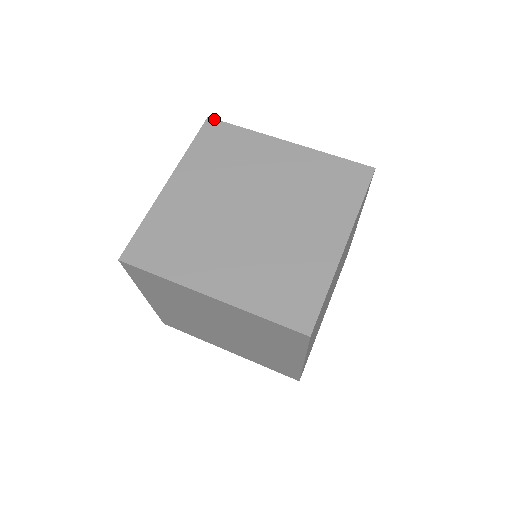
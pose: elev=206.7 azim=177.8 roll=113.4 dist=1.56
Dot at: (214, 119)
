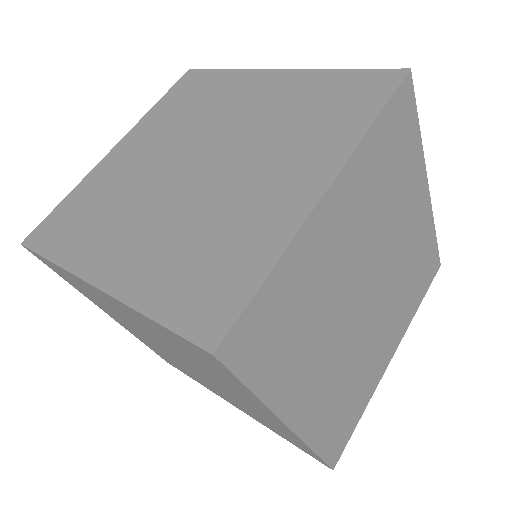
Dot at: (225, 340)
